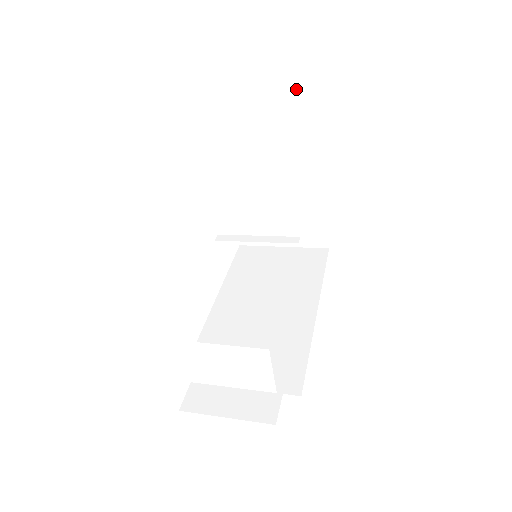
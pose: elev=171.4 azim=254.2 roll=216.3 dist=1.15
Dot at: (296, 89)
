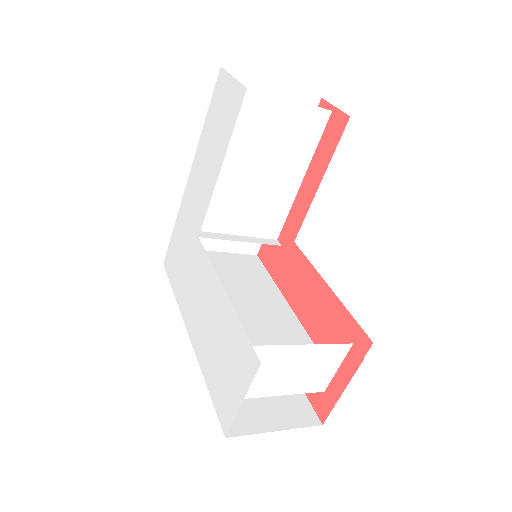
Dot at: (299, 97)
